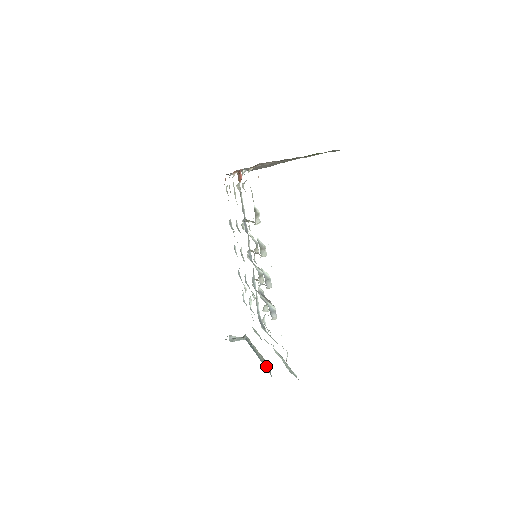
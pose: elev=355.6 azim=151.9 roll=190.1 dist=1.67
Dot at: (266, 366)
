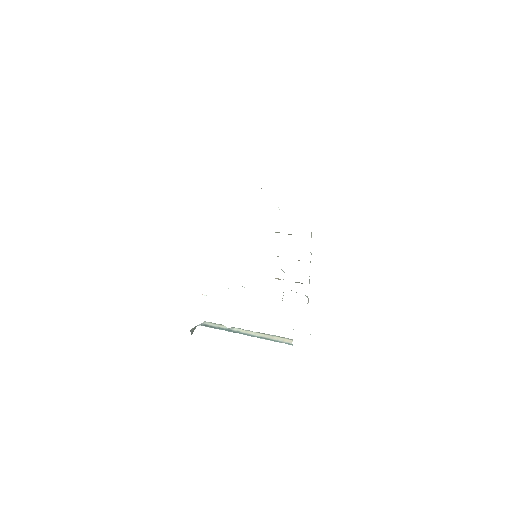
Dot at: (277, 340)
